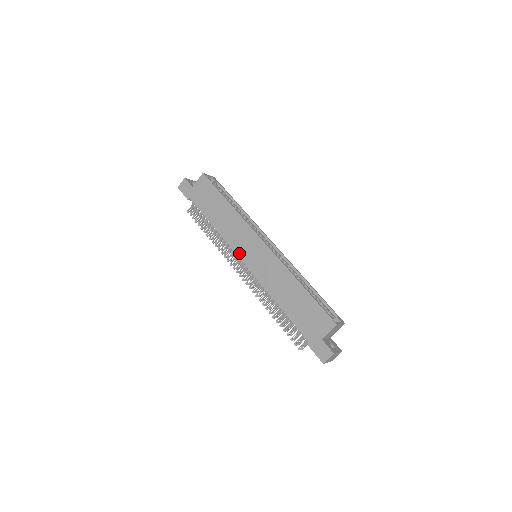
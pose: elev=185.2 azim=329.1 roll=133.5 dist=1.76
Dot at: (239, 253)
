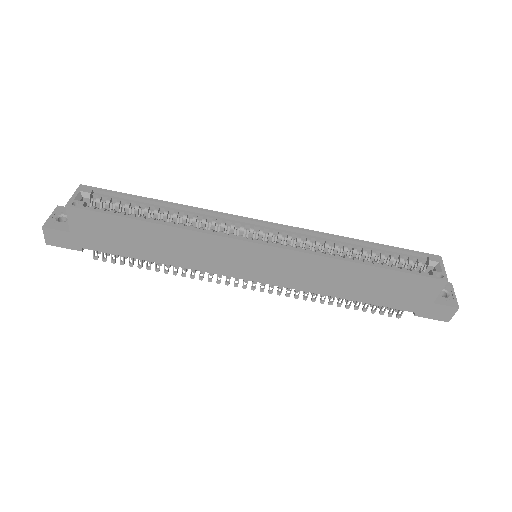
Dot at: (233, 274)
